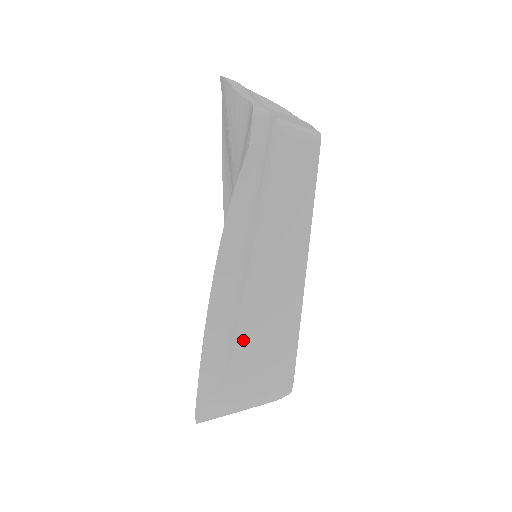
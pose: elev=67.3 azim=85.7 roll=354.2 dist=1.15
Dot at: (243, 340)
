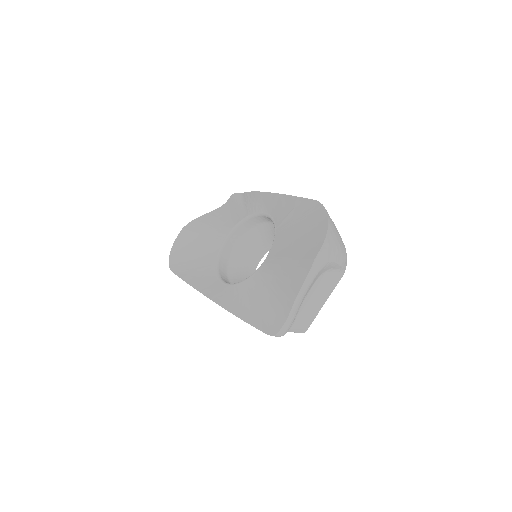
Dot at: occluded
